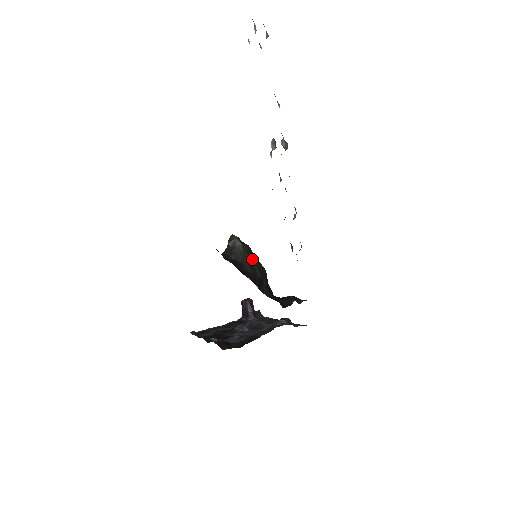
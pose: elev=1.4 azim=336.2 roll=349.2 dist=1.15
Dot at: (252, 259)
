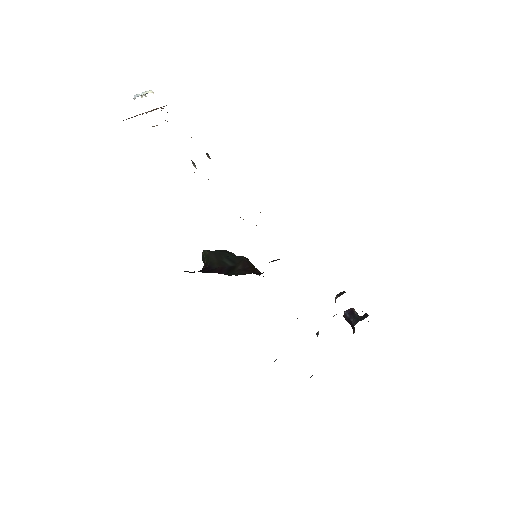
Dot at: (221, 257)
